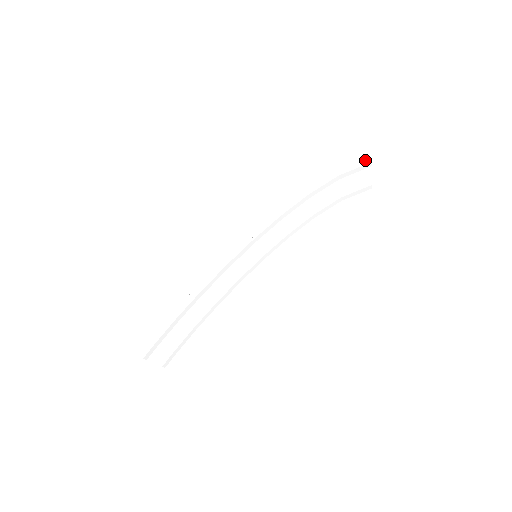
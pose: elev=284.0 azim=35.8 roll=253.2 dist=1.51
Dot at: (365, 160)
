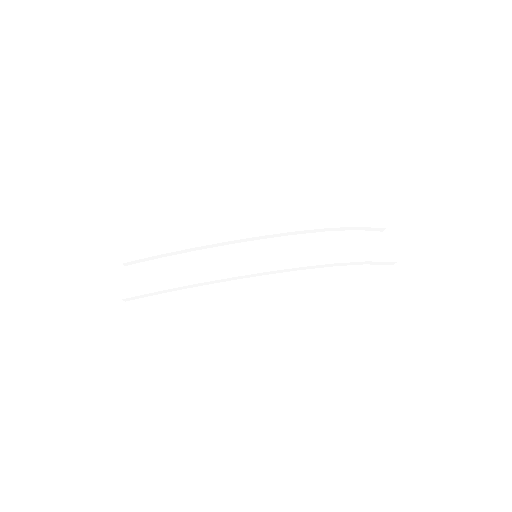
Dot at: (391, 263)
